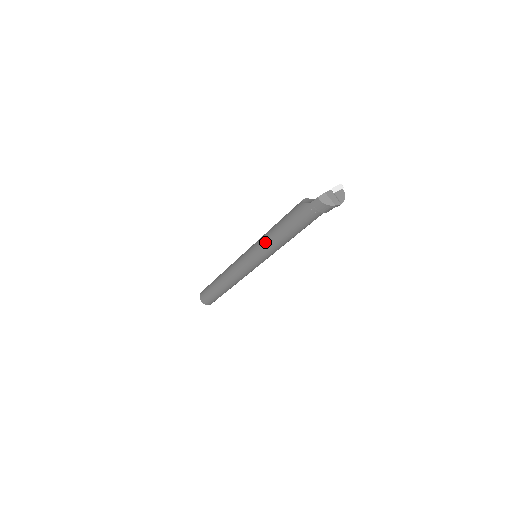
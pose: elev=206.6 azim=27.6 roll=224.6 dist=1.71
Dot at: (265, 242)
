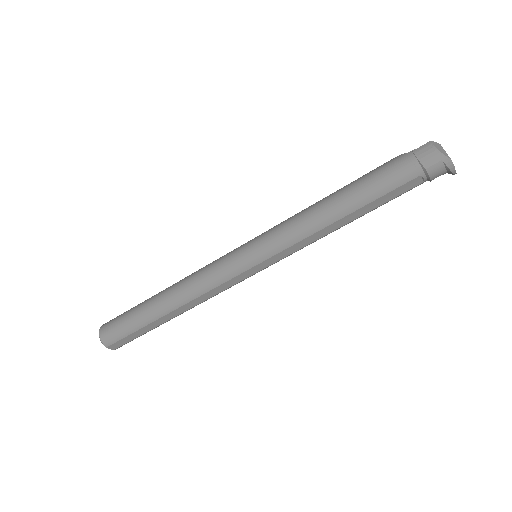
Dot at: (297, 216)
